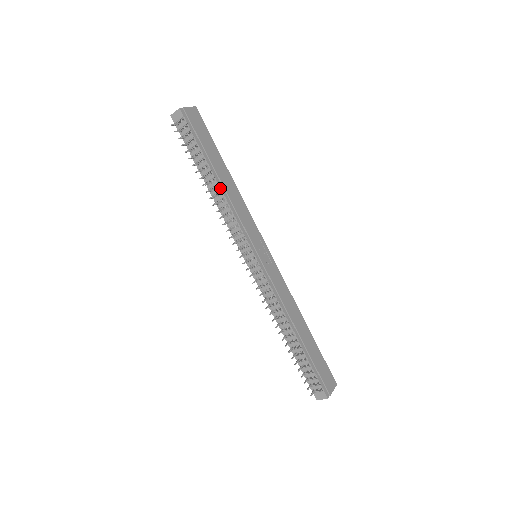
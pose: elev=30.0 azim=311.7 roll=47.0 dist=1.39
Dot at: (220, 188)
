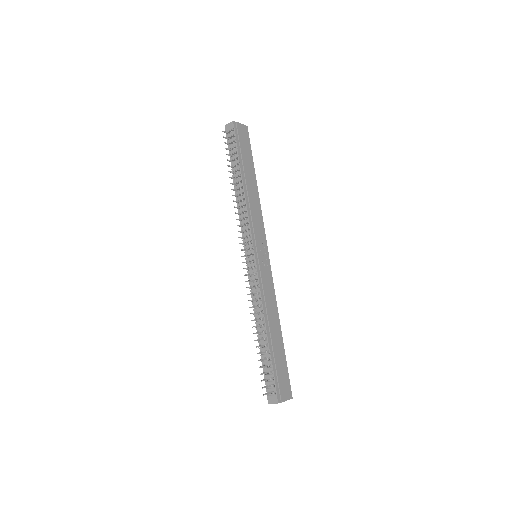
Dot at: (244, 189)
